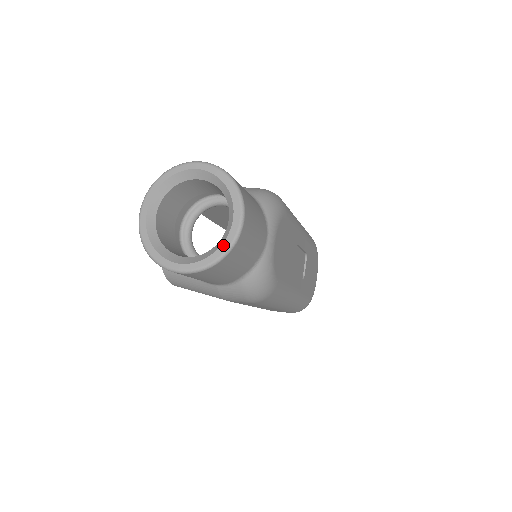
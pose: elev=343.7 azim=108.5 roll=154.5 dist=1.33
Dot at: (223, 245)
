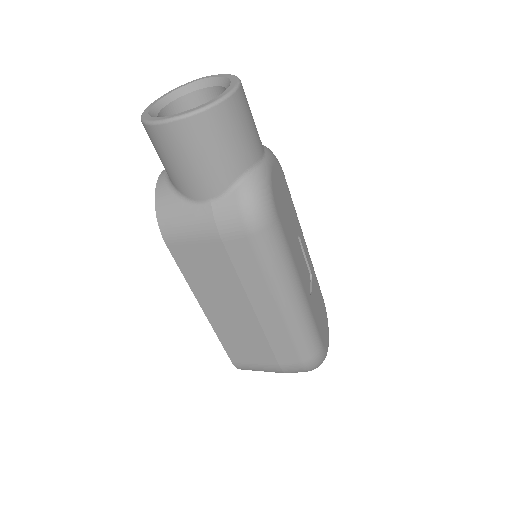
Dot at: (219, 96)
